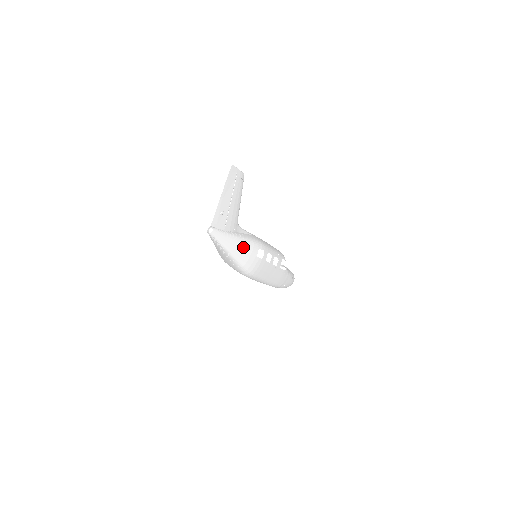
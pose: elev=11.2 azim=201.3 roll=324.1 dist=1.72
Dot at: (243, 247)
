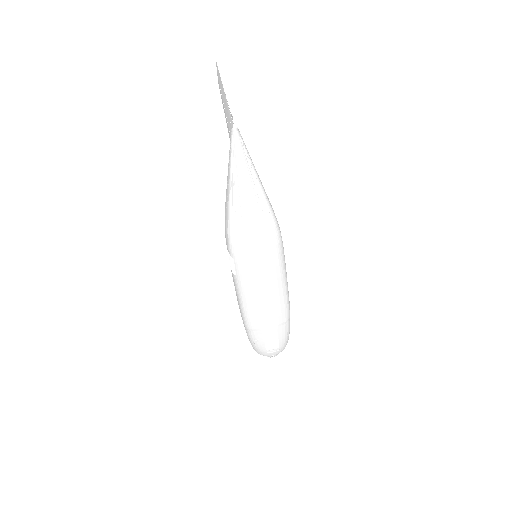
Dot at: occluded
